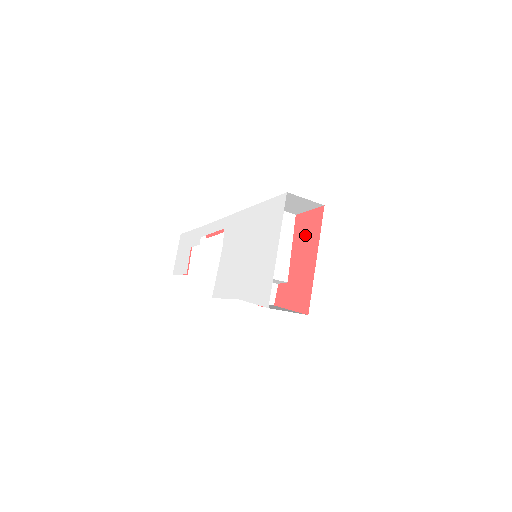
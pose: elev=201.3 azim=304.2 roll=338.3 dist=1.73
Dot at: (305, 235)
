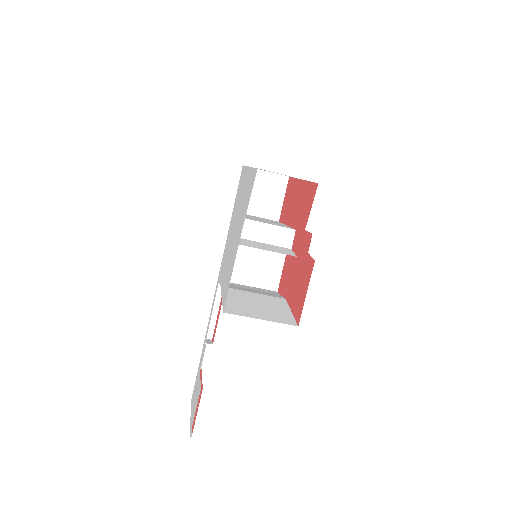
Dot at: (289, 203)
